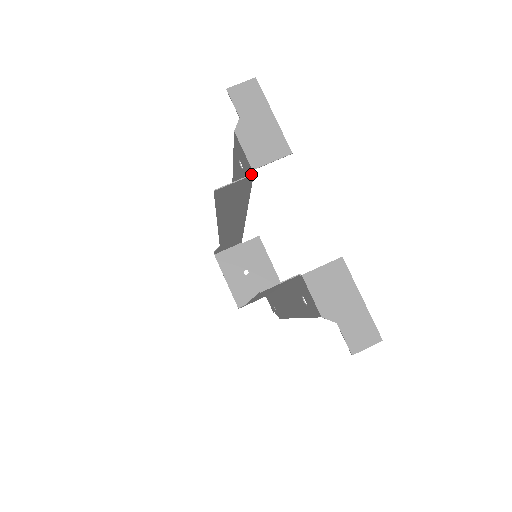
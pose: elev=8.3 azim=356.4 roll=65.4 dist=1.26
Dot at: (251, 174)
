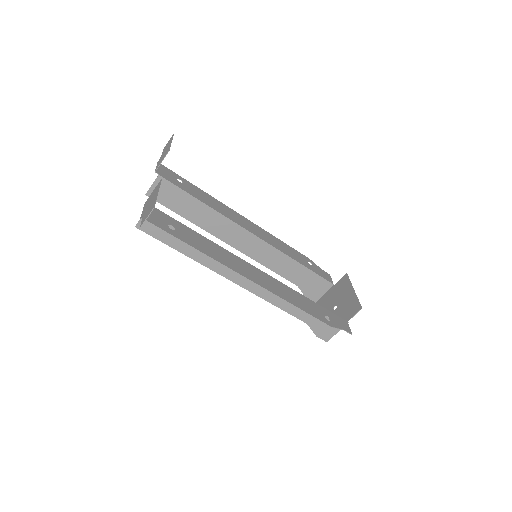
Dot at: (158, 176)
